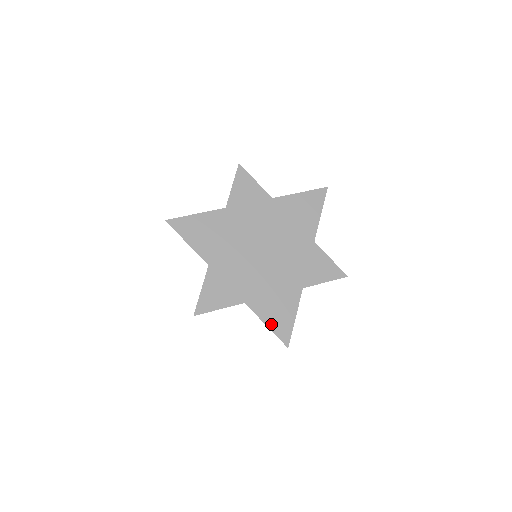
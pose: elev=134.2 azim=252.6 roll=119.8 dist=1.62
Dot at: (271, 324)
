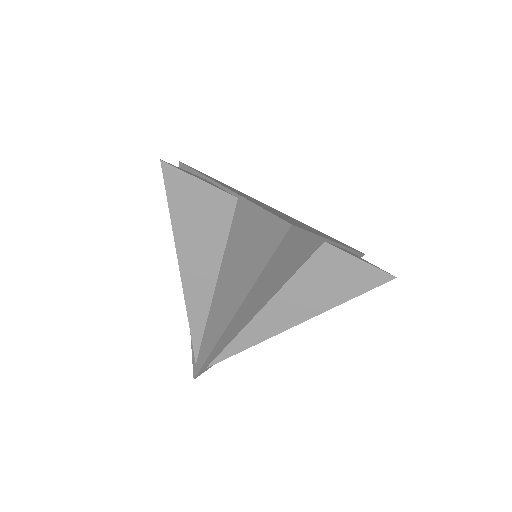
Dot at: occluded
